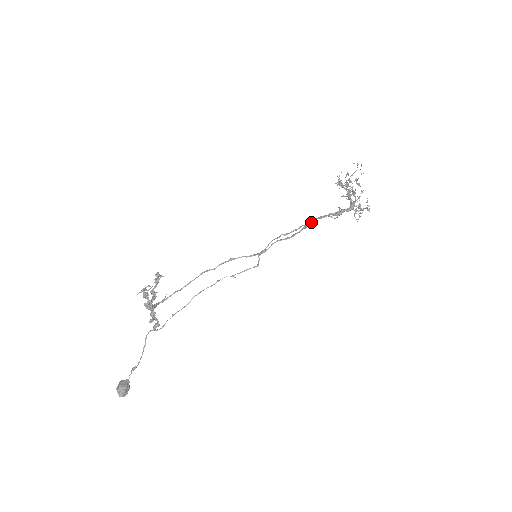
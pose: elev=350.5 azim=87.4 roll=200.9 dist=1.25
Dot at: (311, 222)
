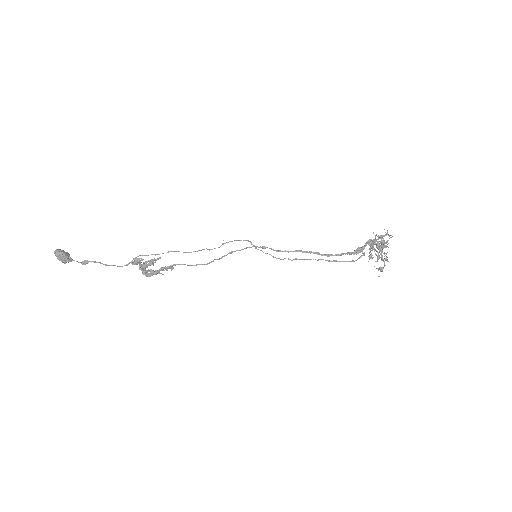
Dot at: (326, 254)
